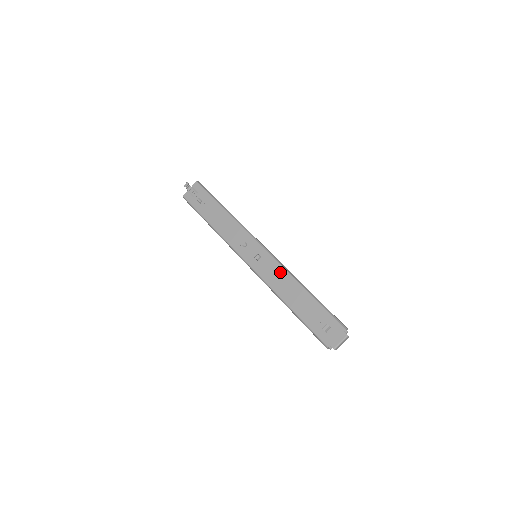
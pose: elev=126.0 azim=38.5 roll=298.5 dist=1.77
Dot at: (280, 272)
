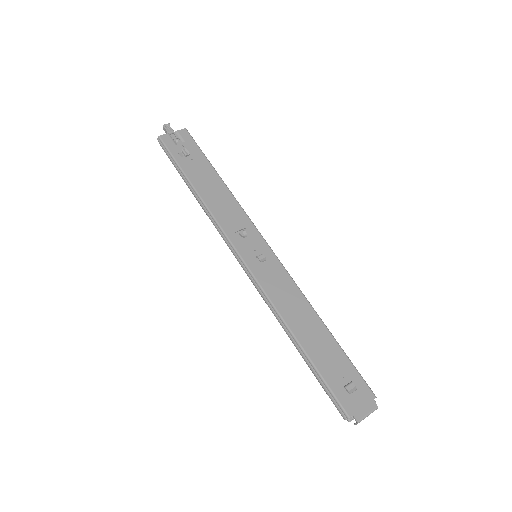
Dot at: (291, 289)
